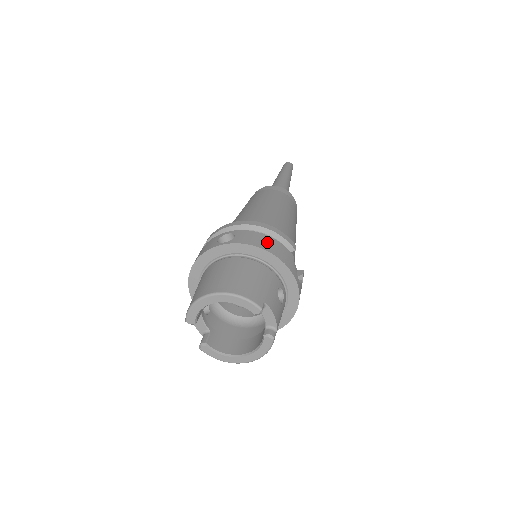
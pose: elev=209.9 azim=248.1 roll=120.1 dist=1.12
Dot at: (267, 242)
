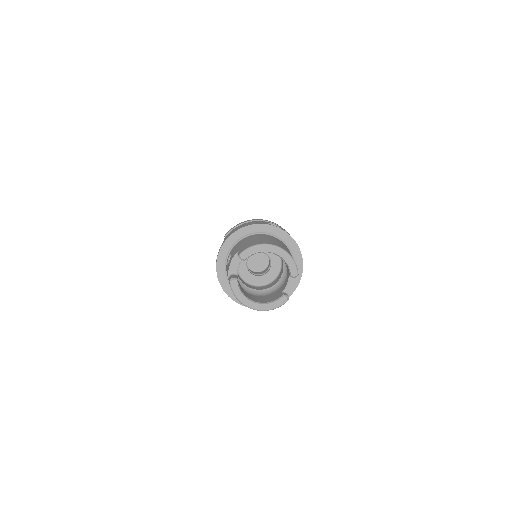
Dot at: occluded
